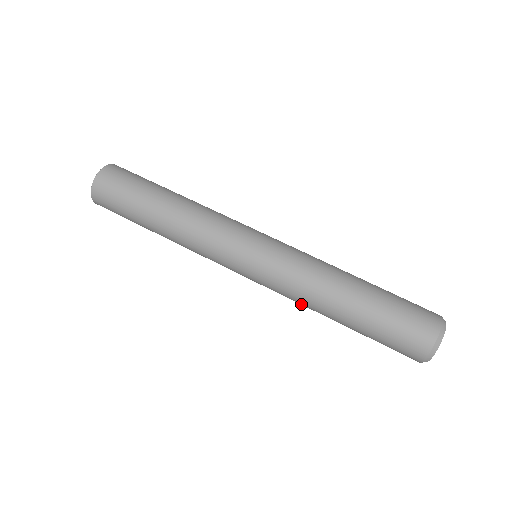
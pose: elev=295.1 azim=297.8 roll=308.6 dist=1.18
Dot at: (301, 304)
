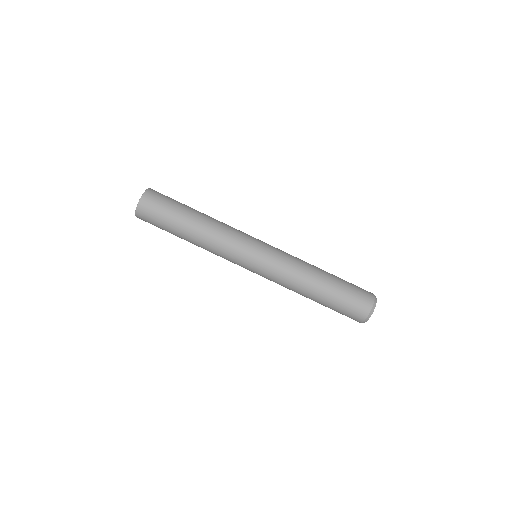
Dot at: (287, 288)
